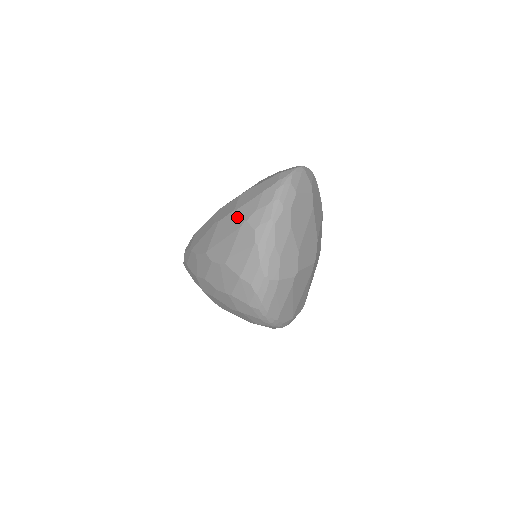
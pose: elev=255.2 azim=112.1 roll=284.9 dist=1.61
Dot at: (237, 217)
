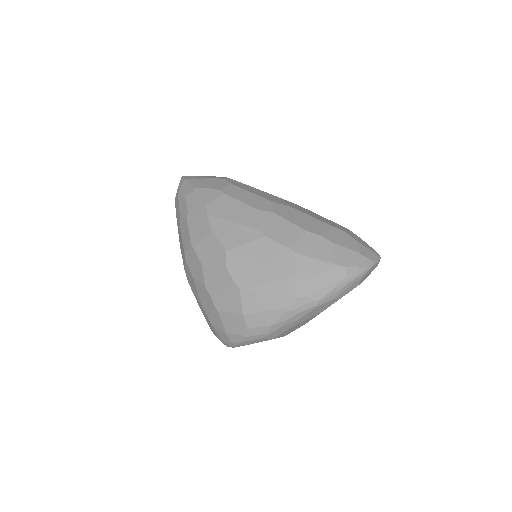
Dot at: (290, 262)
